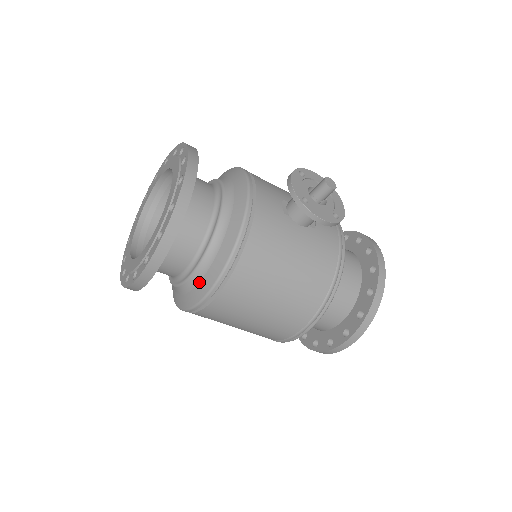
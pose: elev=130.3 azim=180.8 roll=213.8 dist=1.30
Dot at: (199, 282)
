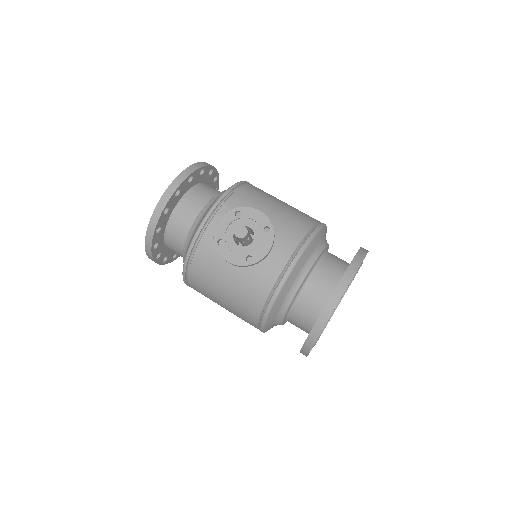
Dot at: occluded
